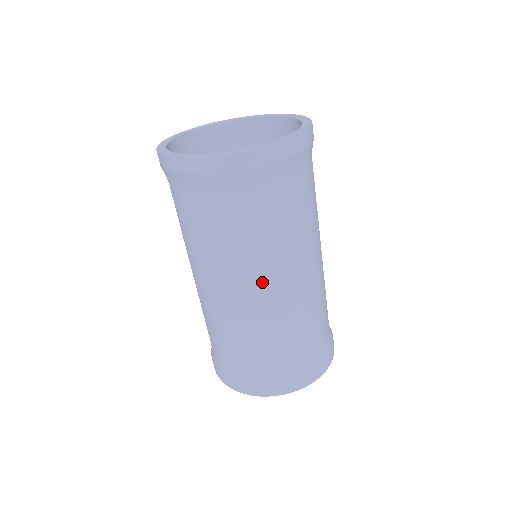
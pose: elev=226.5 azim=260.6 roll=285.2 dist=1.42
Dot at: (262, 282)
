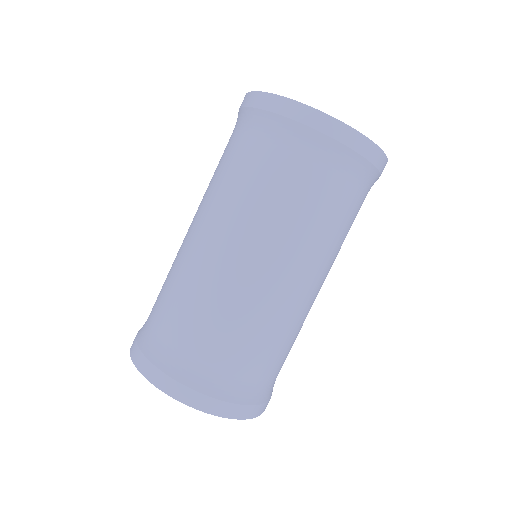
Dot at: (316, 278)
